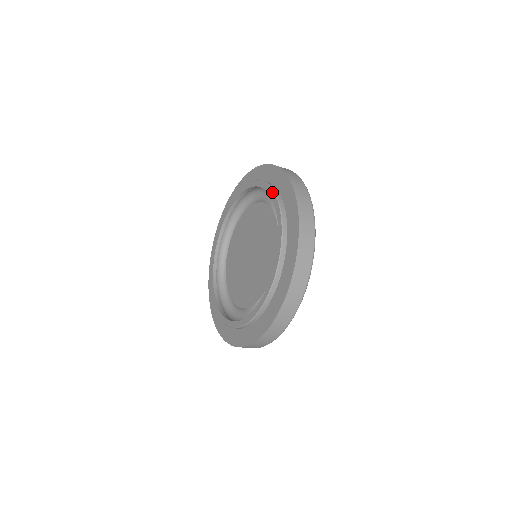
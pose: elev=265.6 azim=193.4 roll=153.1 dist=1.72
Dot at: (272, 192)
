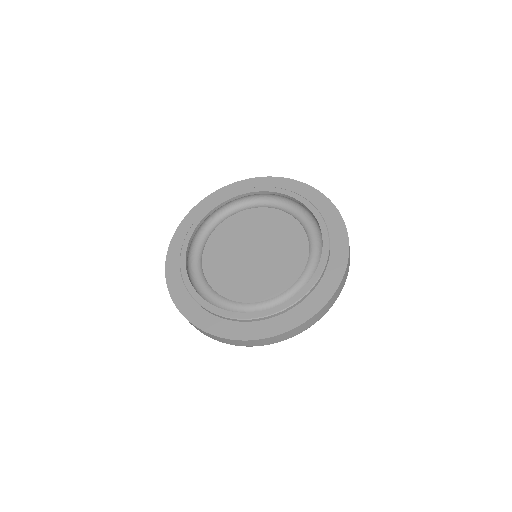
Dot at: (275, 188)
